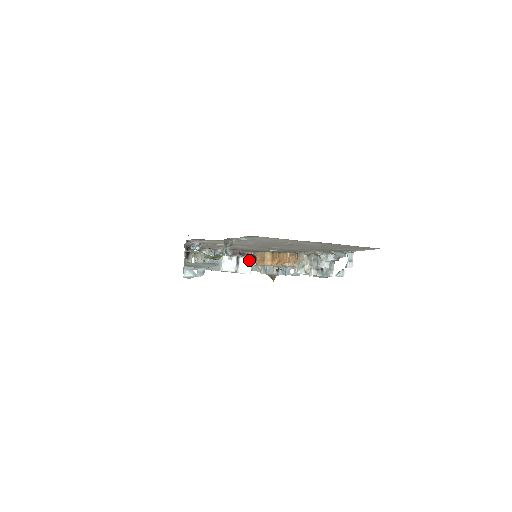
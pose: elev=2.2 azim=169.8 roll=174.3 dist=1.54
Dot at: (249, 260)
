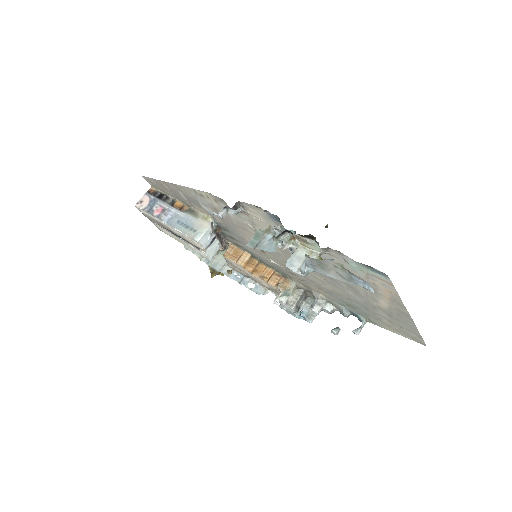
Dot at: (219, 246)
